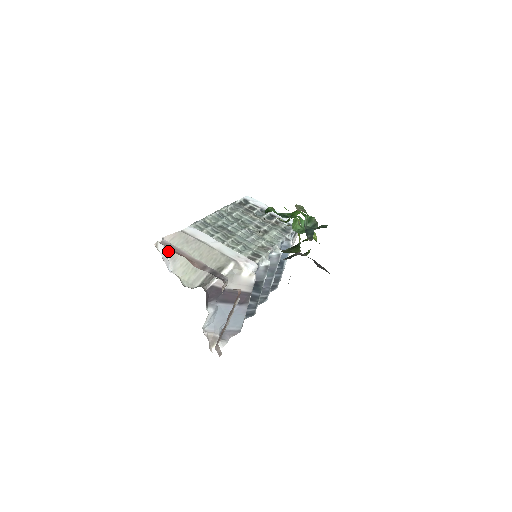
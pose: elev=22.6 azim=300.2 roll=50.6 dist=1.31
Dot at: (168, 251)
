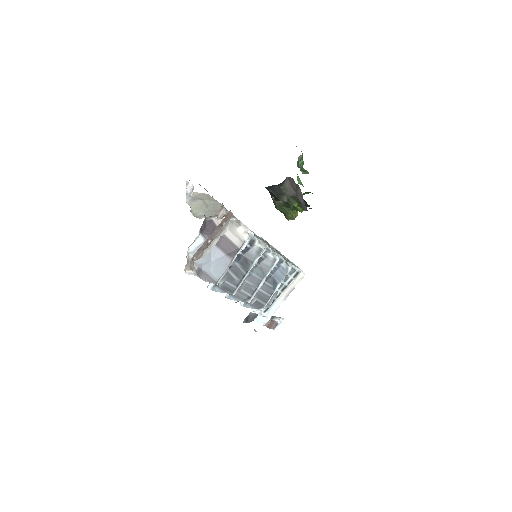
Dot at: (192, 197)
